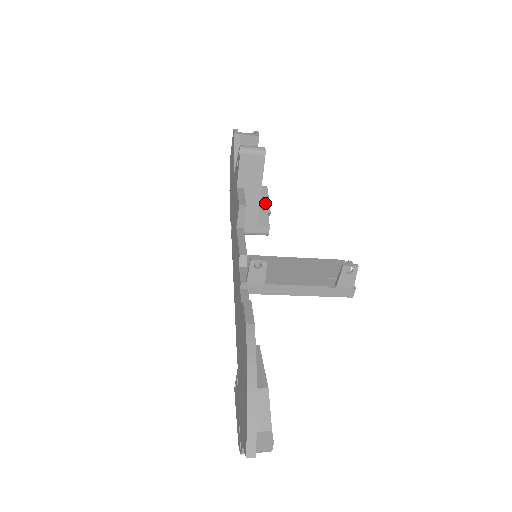
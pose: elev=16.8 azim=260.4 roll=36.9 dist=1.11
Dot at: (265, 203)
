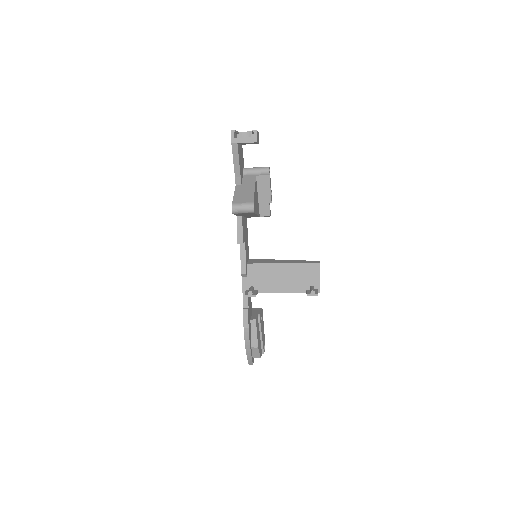
Dot at: (267, 193)
